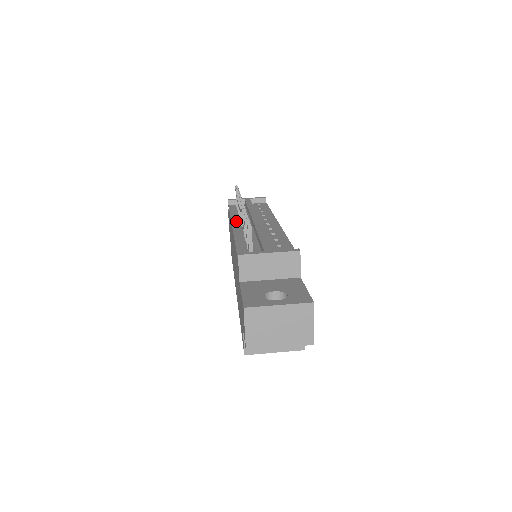
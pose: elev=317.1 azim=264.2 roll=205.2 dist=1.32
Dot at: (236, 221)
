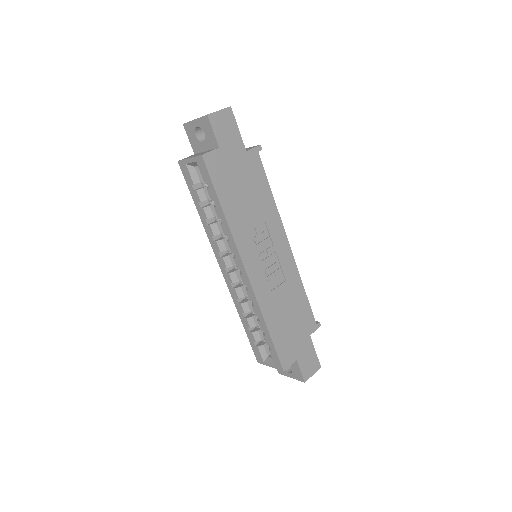
Dot at: occluded
